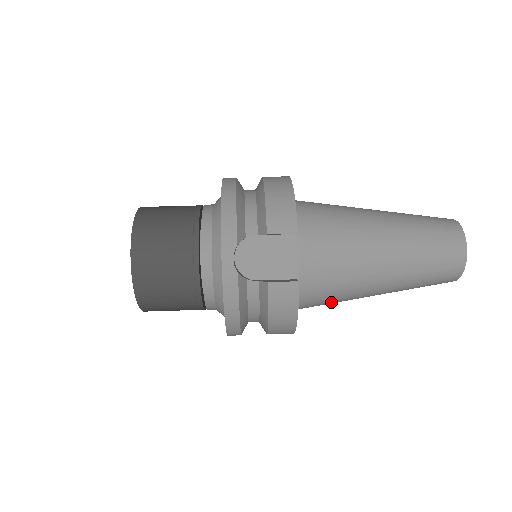
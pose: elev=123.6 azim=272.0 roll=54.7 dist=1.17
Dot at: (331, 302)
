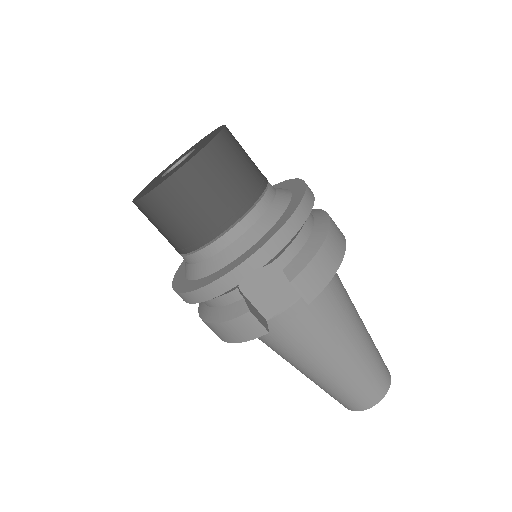
Dot at: occluded
